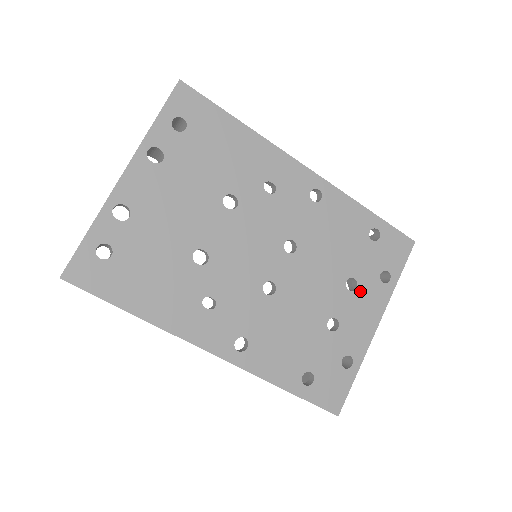
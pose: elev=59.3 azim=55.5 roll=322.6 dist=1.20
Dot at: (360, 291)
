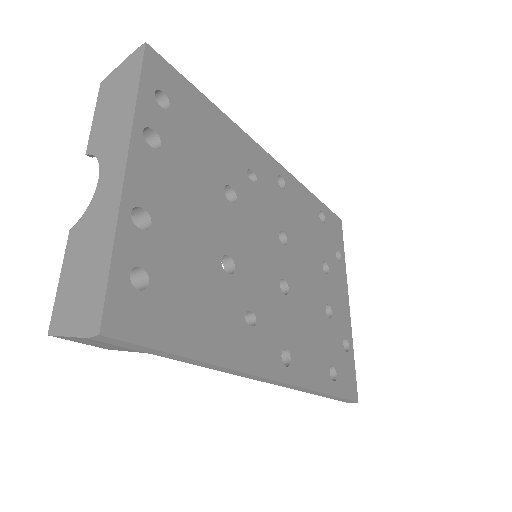
Dot at: (331, 273)
